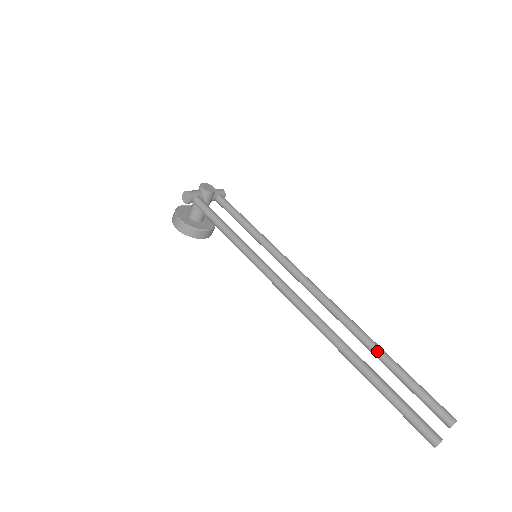
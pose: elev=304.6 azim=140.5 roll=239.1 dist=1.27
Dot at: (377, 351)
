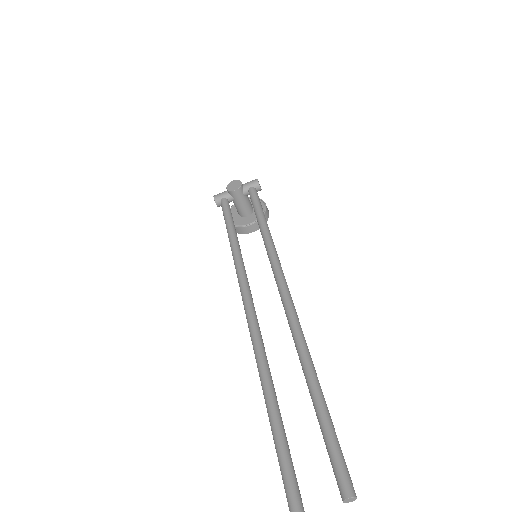
Dot at: (306, 381)
